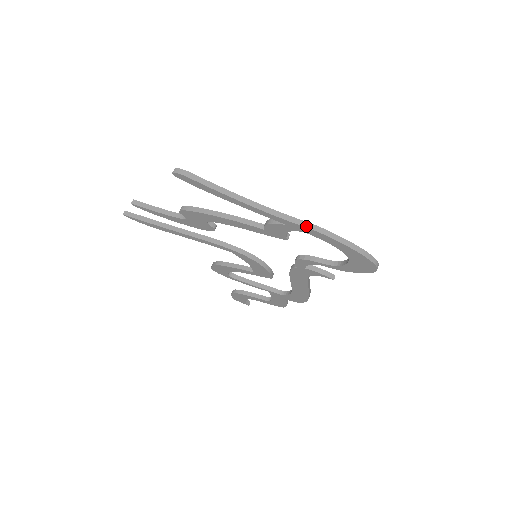
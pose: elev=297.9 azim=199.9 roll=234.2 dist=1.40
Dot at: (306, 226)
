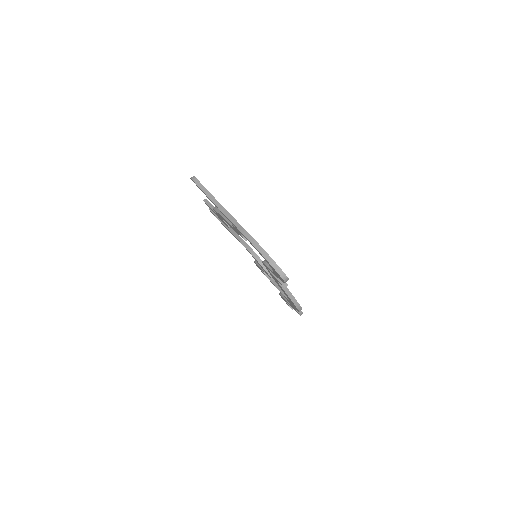
Dot at: (240, 229)
